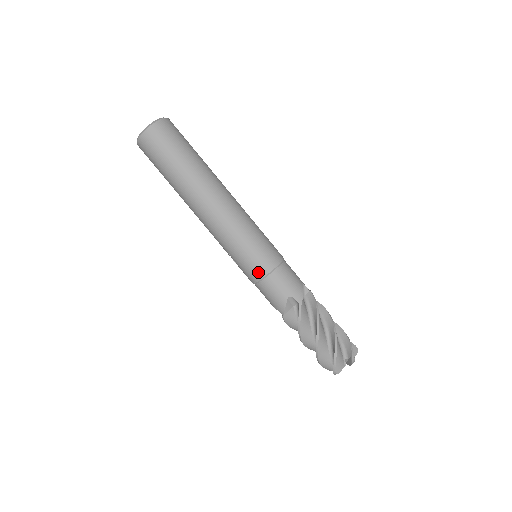
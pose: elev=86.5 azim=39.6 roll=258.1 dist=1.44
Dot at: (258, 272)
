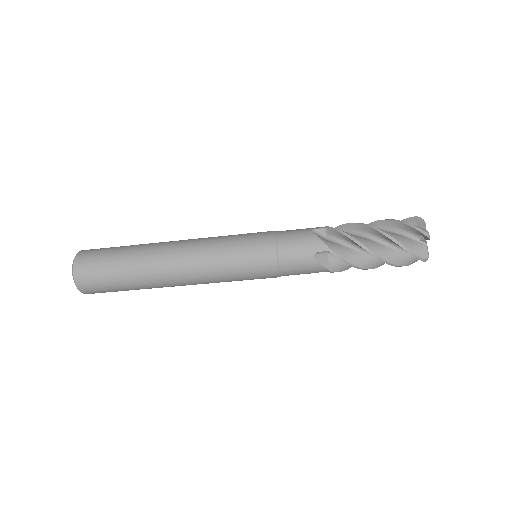
Dot at: occluded
